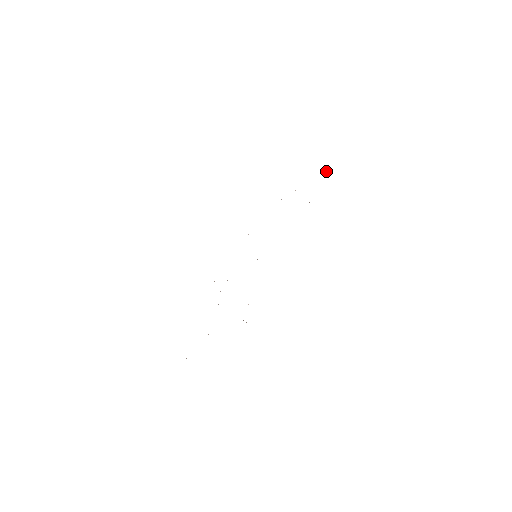
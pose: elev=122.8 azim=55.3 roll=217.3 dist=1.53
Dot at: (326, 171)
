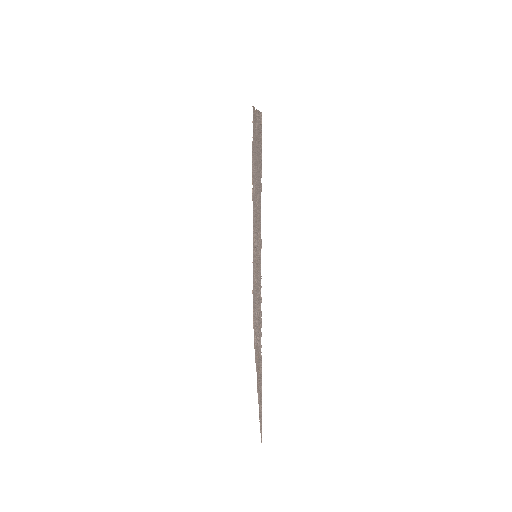
Dot at: (252, 106)
